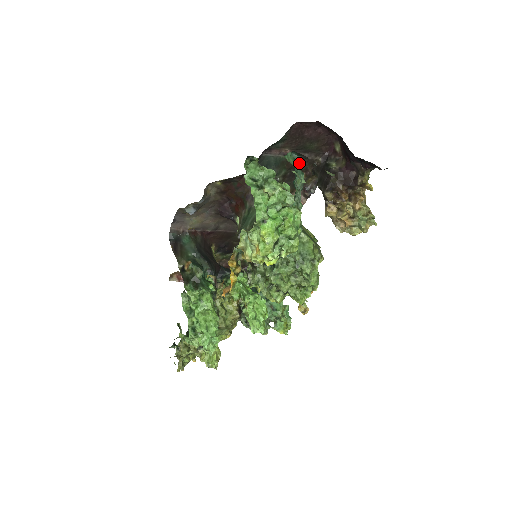
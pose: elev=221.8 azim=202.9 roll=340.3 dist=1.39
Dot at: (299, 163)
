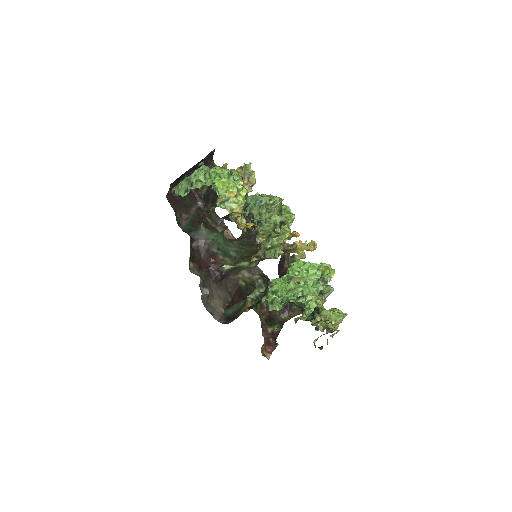
Dot at: occluded
